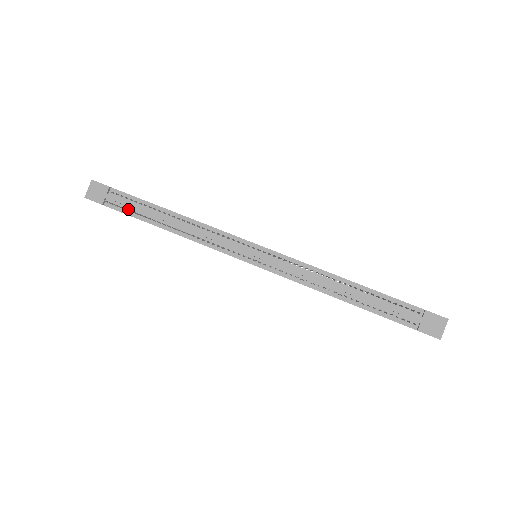
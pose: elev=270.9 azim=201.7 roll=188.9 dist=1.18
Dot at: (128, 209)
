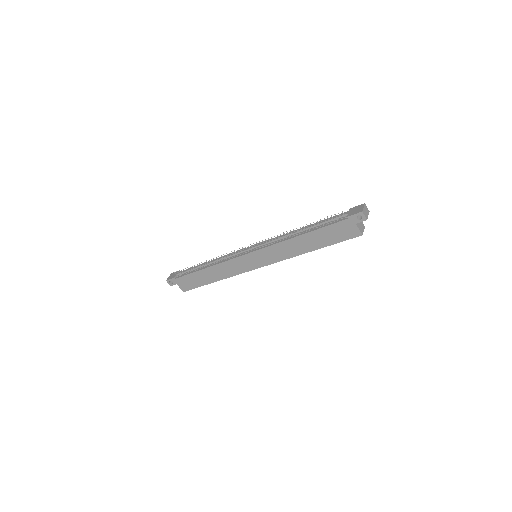
Dot at: (187, 273)
